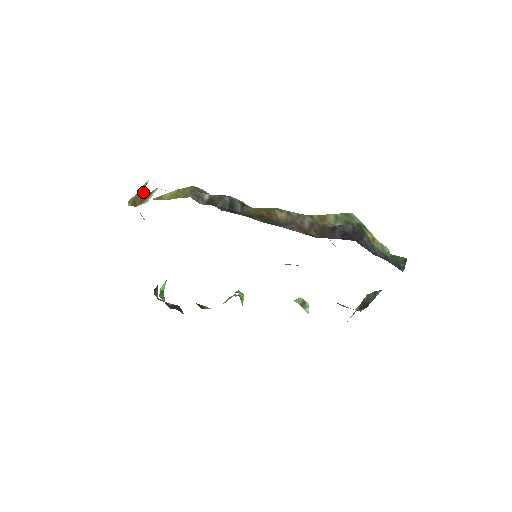
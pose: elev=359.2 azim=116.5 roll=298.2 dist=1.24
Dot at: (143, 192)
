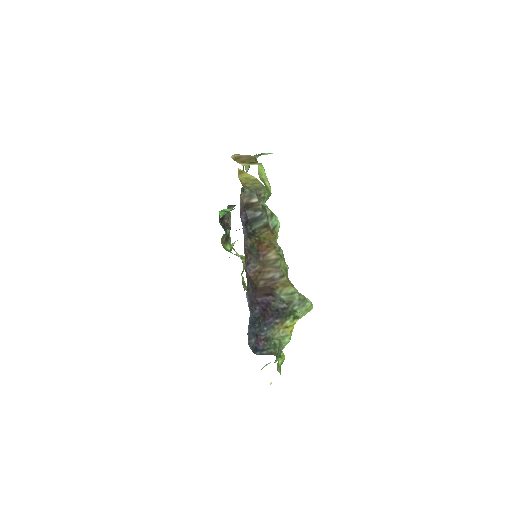
Dot at: (253, 157)
